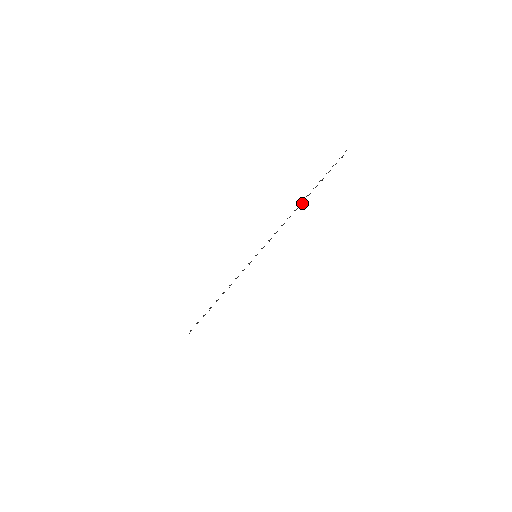
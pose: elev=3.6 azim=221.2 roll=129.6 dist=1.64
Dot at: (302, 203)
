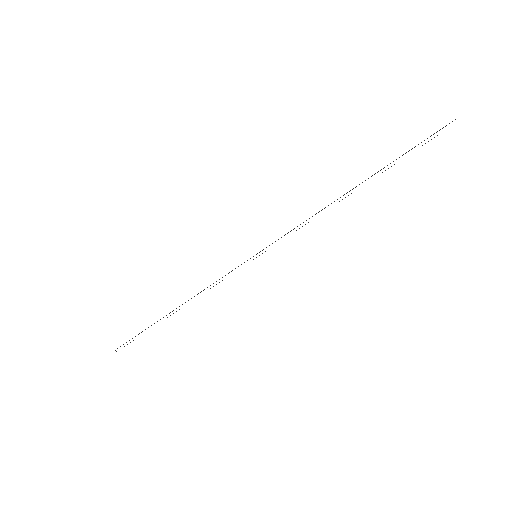
Dot at: occluded
